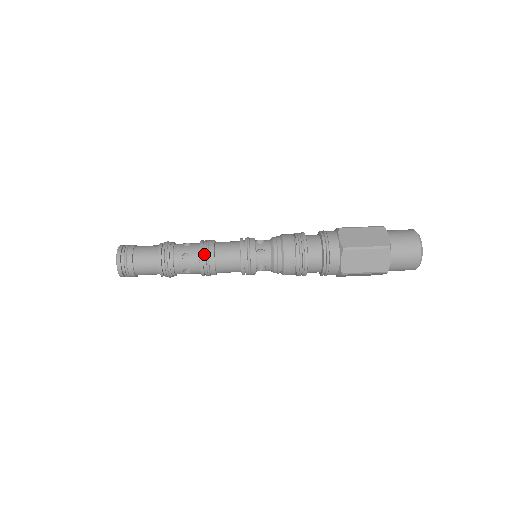
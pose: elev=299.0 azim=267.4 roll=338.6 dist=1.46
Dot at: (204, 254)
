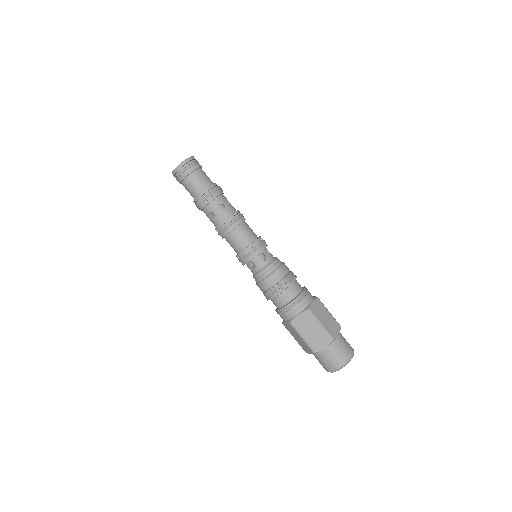
Dot at: (221, 228)
